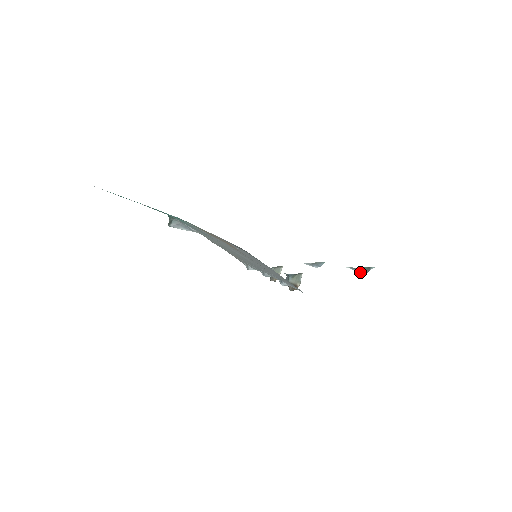
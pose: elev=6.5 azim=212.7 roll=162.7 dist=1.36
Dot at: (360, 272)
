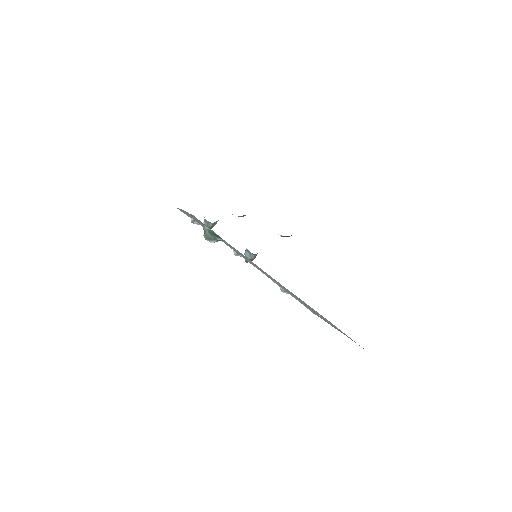
Dot at: occluded
